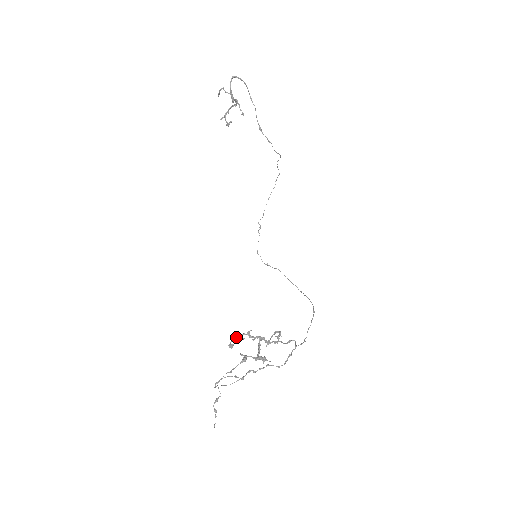
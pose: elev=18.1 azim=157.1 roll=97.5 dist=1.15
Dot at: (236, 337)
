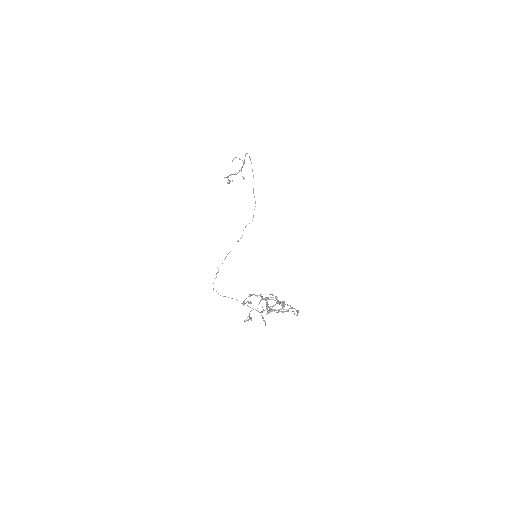
Dot at: (251, 295)
